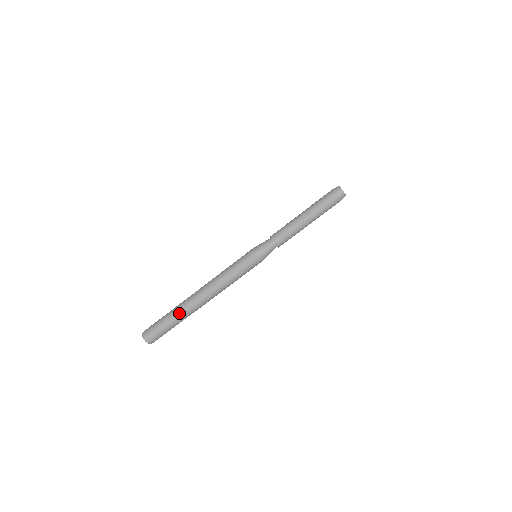
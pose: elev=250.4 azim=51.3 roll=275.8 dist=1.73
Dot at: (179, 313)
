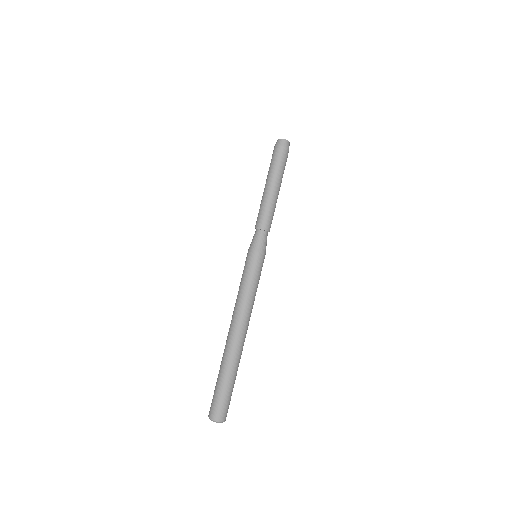
Dot at: (227, 366)
